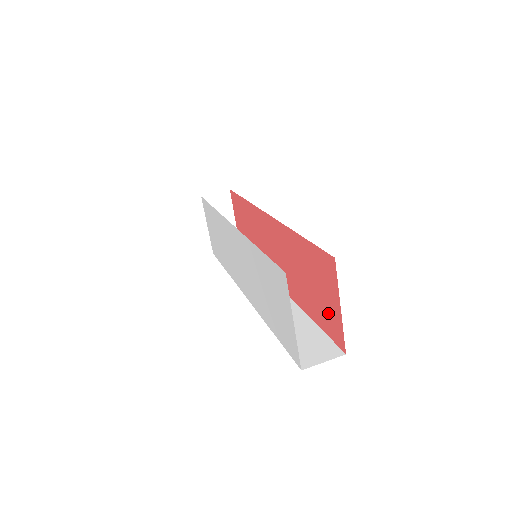
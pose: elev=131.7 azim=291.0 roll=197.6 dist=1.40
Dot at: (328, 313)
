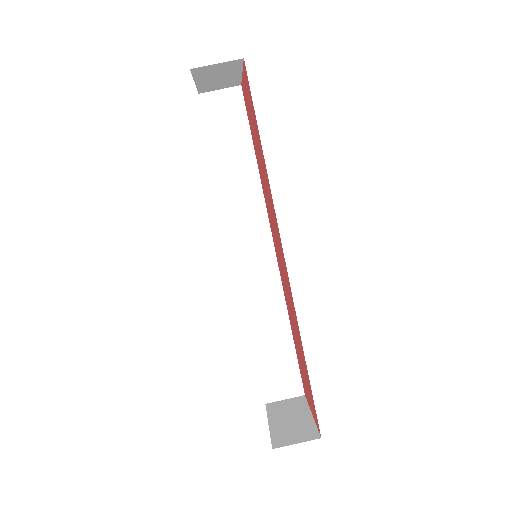
Dot at: (304, 381)
